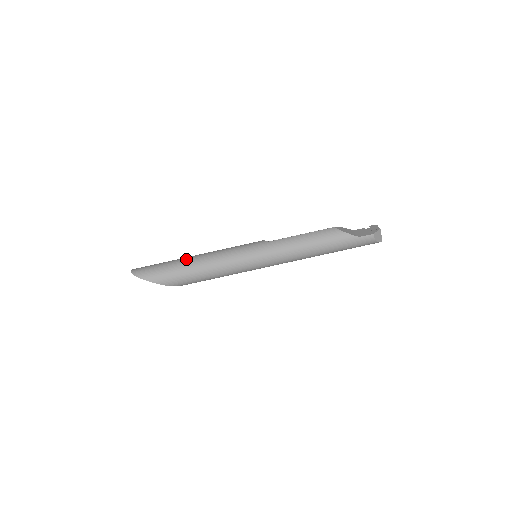
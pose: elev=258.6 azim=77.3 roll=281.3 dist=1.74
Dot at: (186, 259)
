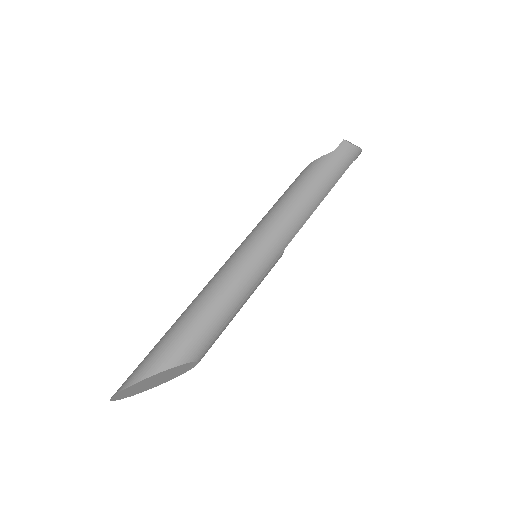
Dot at: occluded
